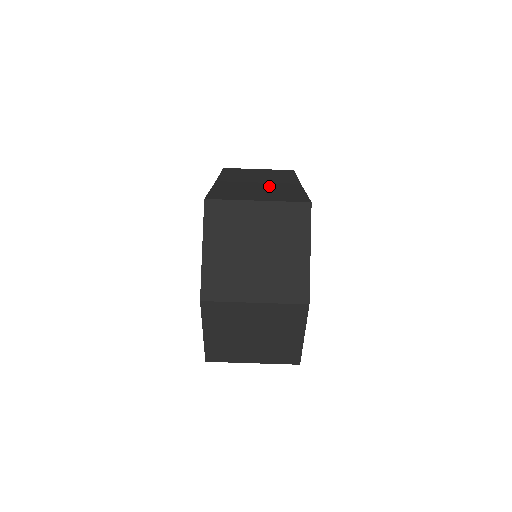
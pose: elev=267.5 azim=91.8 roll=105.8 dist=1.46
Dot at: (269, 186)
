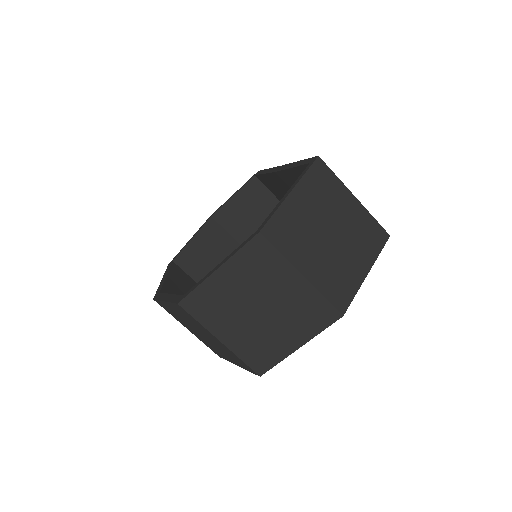
Dot at: occluded
